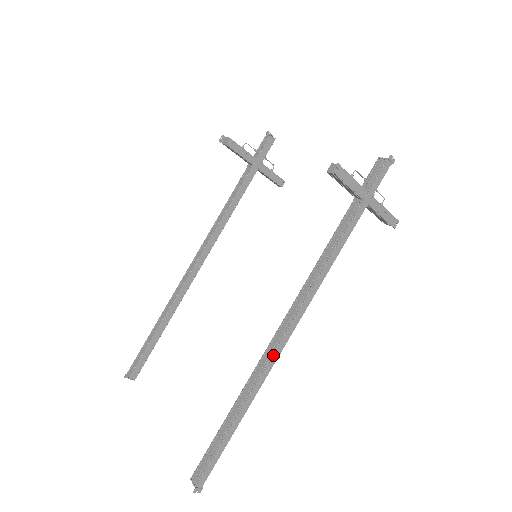
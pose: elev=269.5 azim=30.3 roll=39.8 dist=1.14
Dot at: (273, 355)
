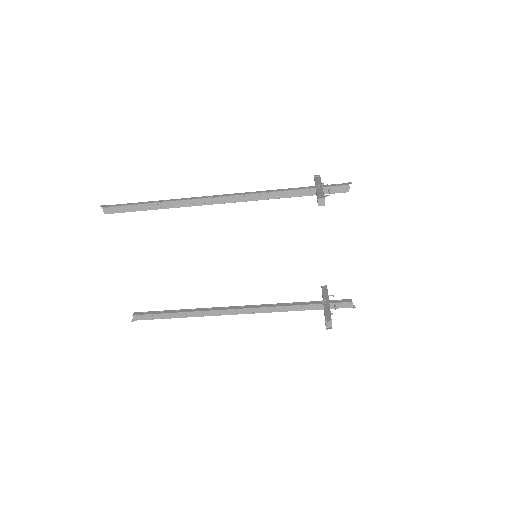
Dot at: (219, 315)
